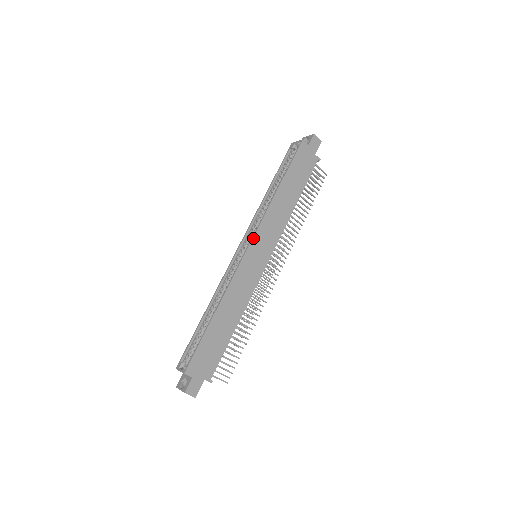
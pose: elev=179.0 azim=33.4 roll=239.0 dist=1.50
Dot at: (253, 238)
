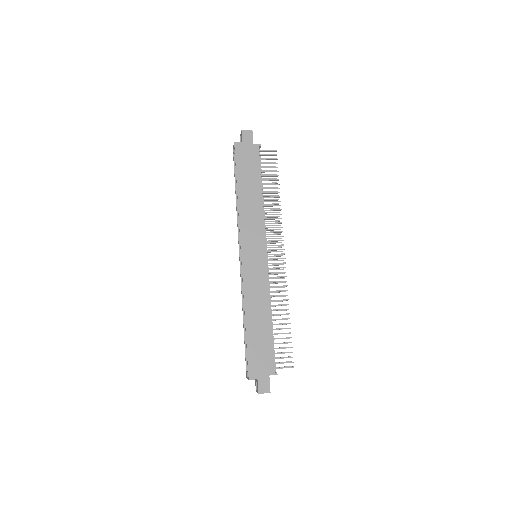
Dot at: (241, 246)
